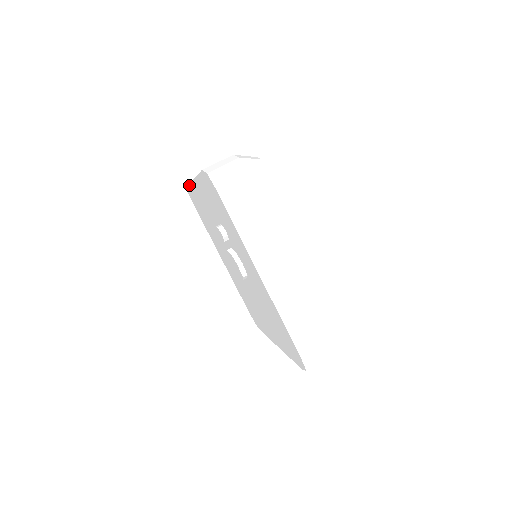
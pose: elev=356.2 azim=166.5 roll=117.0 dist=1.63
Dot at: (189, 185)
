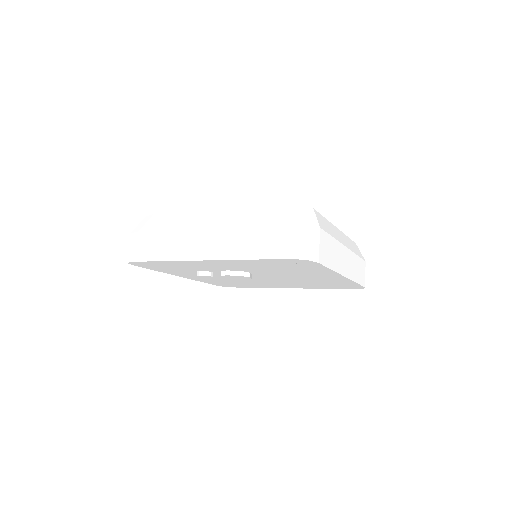
Dot at: occluded
